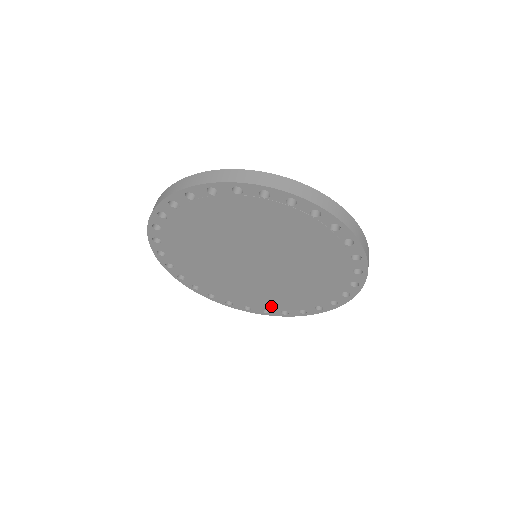
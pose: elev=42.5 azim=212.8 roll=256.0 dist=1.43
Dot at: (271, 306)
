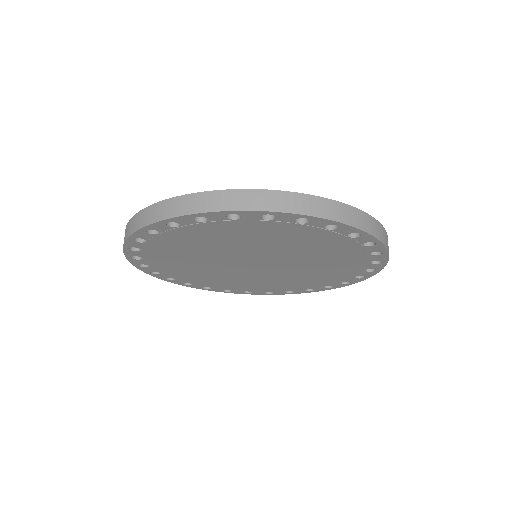
Dot at: (339, 279)
